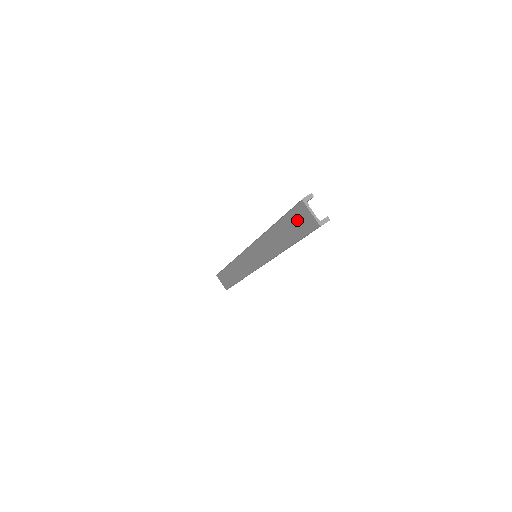
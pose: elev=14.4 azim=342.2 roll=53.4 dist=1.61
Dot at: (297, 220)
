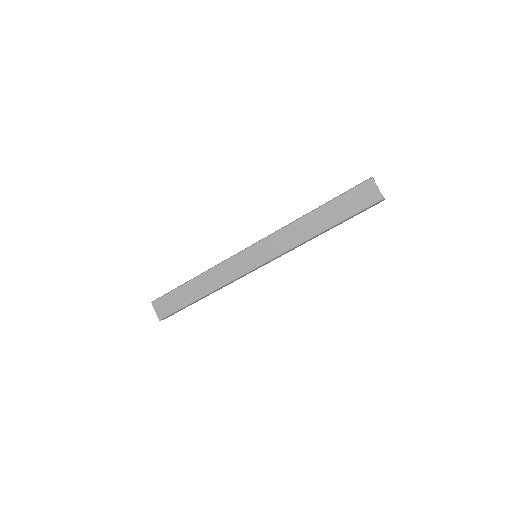
Dot at: (355, 198)
